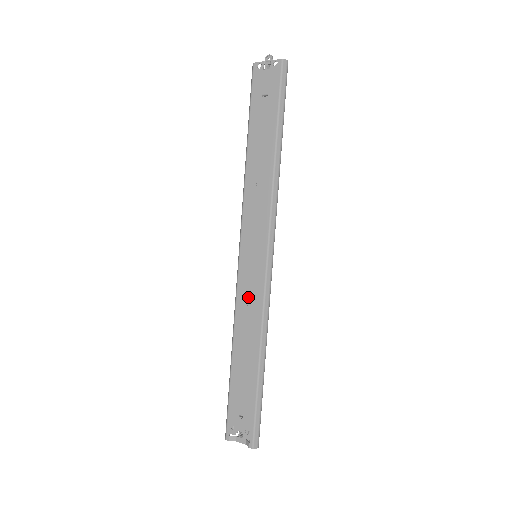
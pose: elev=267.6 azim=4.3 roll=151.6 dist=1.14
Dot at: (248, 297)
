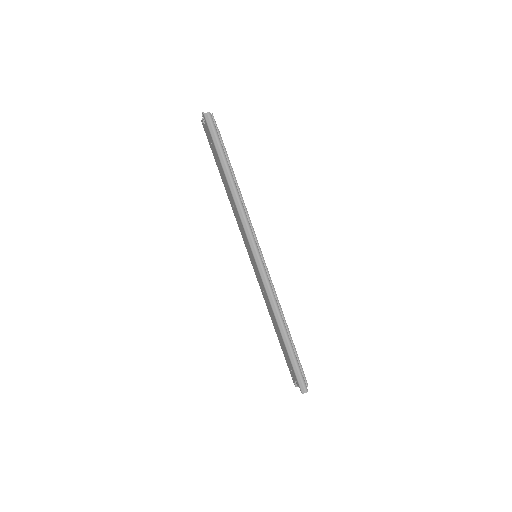
Dot at: (261, 287)
